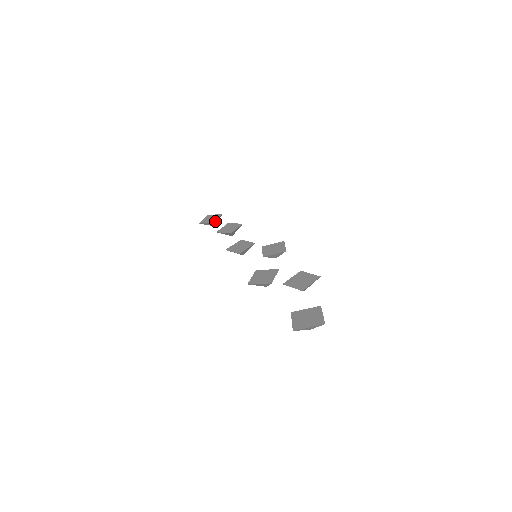
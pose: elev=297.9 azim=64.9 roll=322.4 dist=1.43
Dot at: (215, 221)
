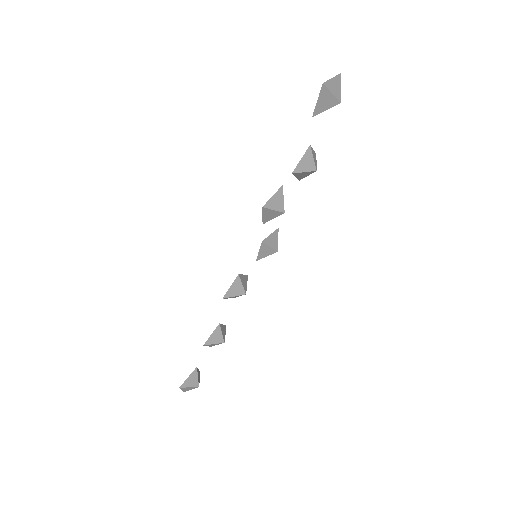
Dot at: (196, 368)
